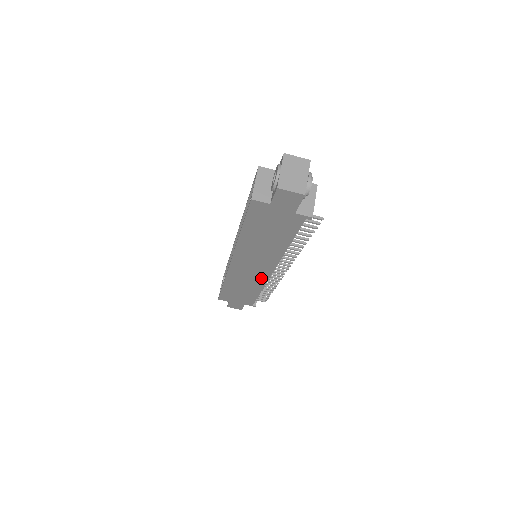
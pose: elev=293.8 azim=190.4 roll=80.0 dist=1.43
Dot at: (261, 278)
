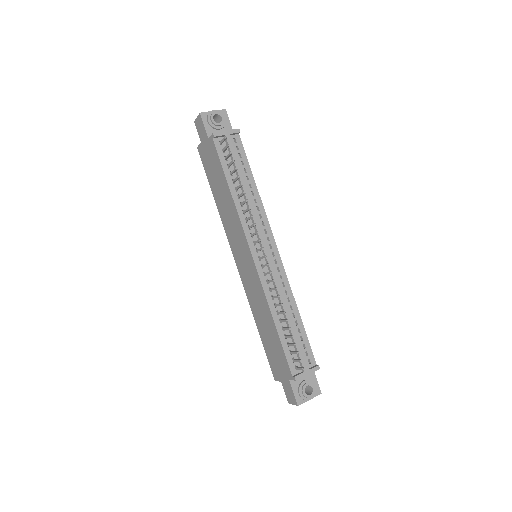
Dot at: (256, 279)
